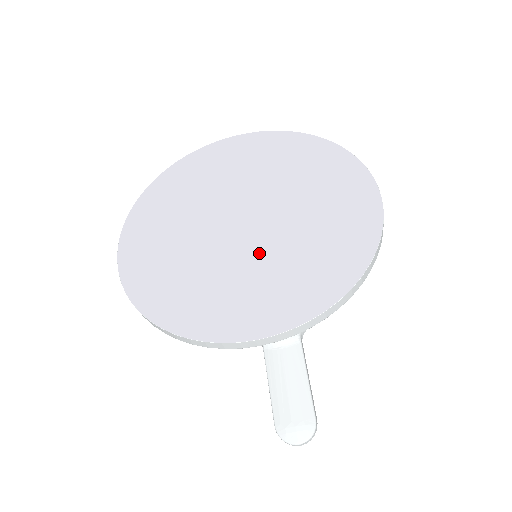
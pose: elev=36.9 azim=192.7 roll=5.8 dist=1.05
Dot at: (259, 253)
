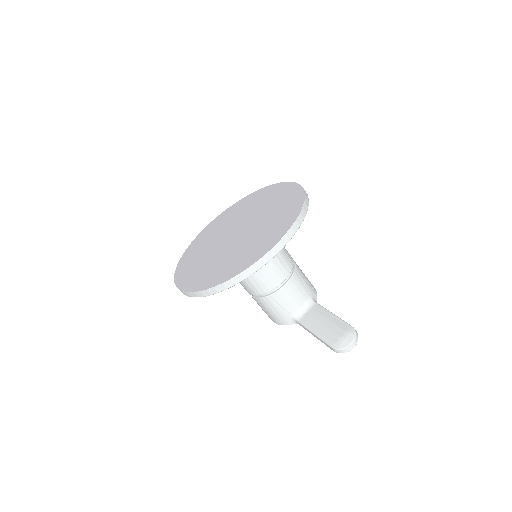
Dot at: (252, 233)
